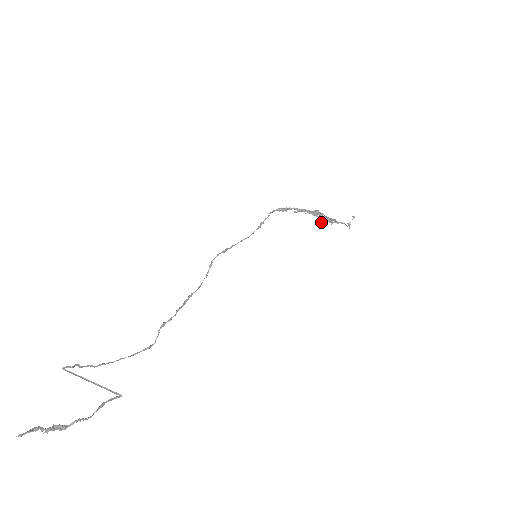
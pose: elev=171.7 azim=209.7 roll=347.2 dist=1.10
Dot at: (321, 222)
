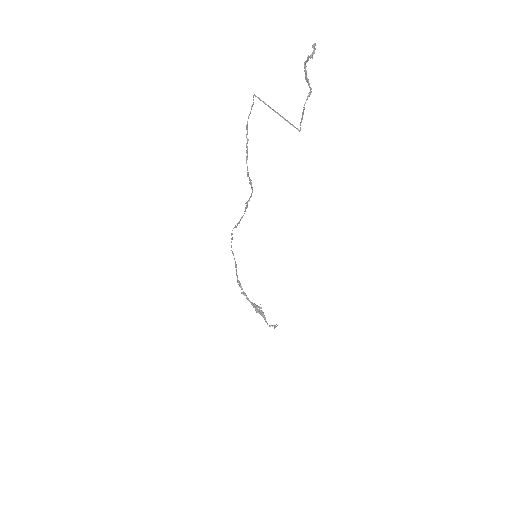
Dot at: (257, 311)
